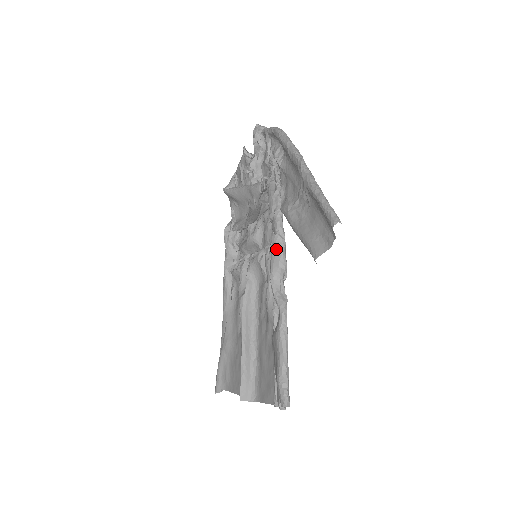
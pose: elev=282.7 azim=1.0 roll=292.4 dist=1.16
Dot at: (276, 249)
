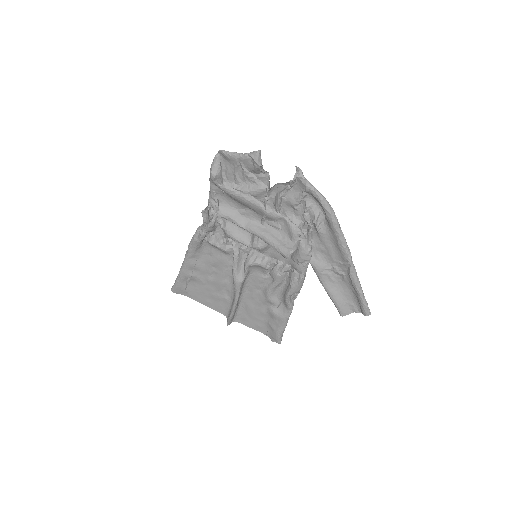
Dot at: (300, 285)
